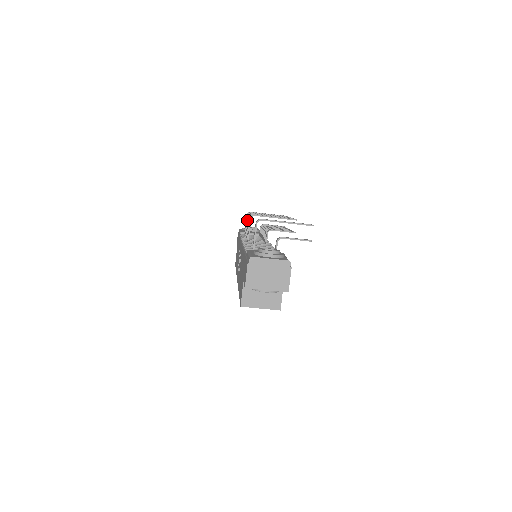
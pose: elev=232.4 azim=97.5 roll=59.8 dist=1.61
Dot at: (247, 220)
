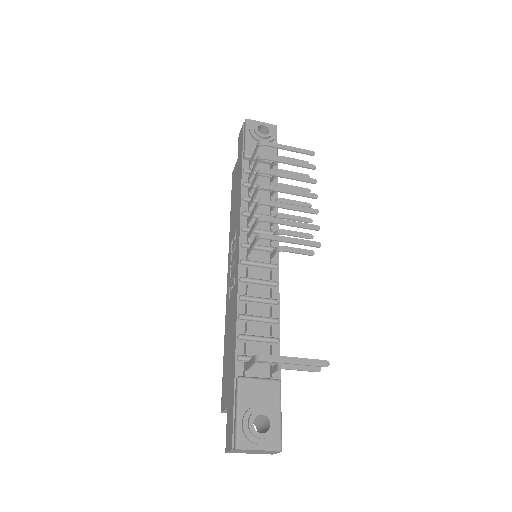
Dot at: (255, 190)
